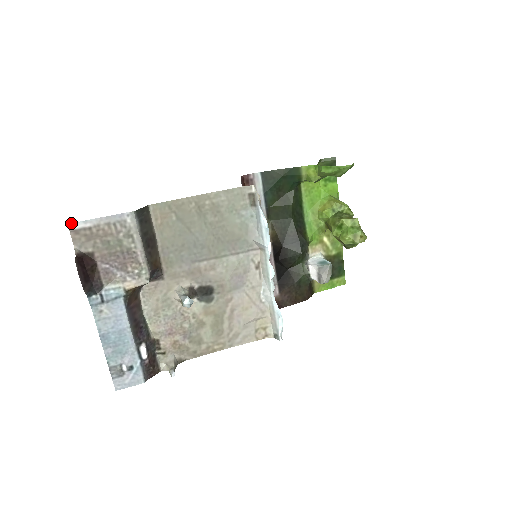
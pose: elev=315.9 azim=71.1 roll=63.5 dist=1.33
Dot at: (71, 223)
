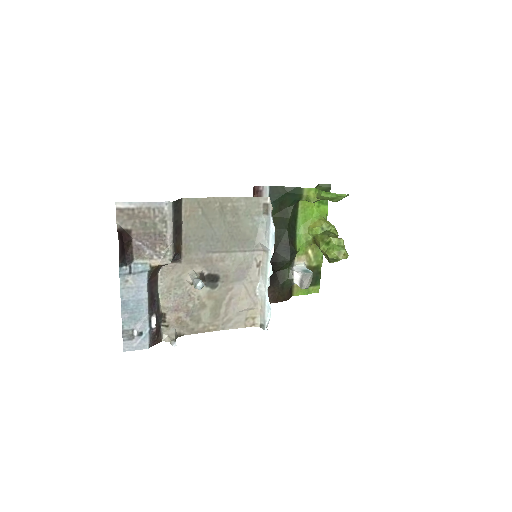
Dot at: (118, 202)
